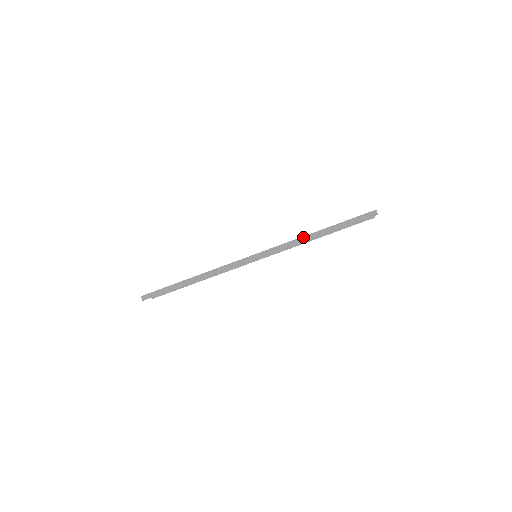
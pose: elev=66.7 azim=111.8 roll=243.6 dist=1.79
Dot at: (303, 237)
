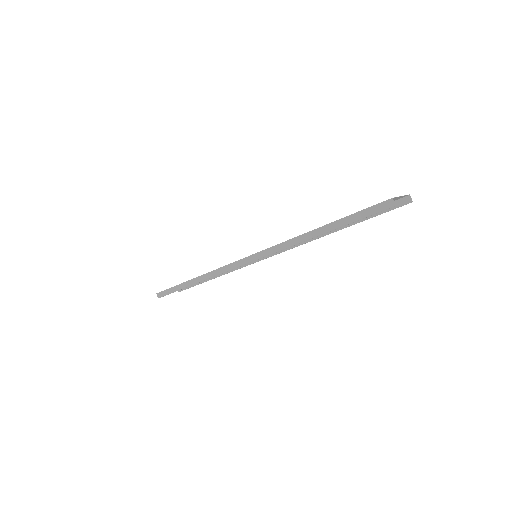
Dot at: (296, 238)
